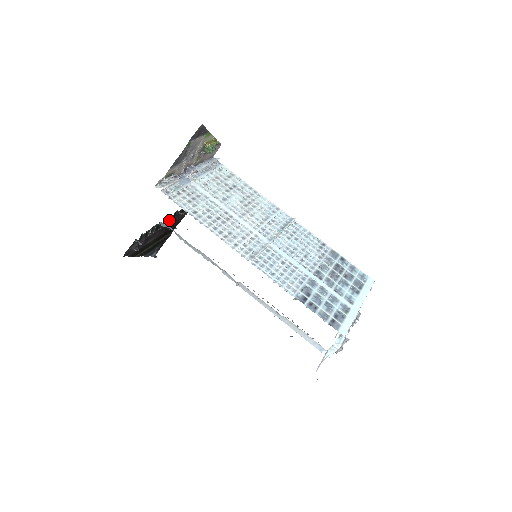
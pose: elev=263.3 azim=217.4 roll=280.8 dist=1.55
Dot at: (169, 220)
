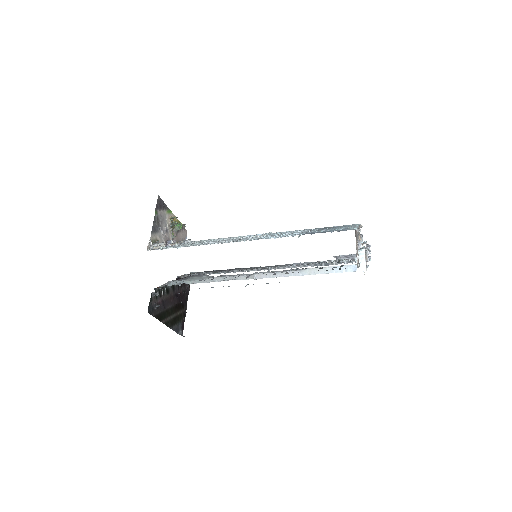
Dot at: (175, 287)
